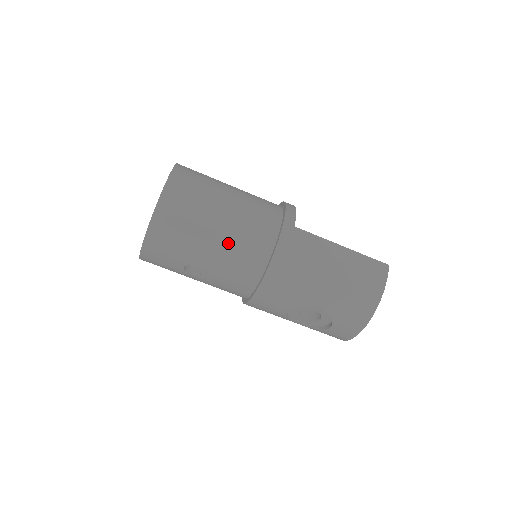
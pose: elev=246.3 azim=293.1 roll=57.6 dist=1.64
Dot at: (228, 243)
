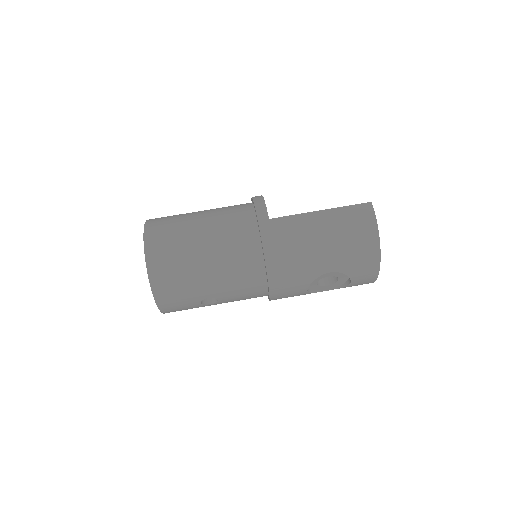
Dot at: (222, 266)
